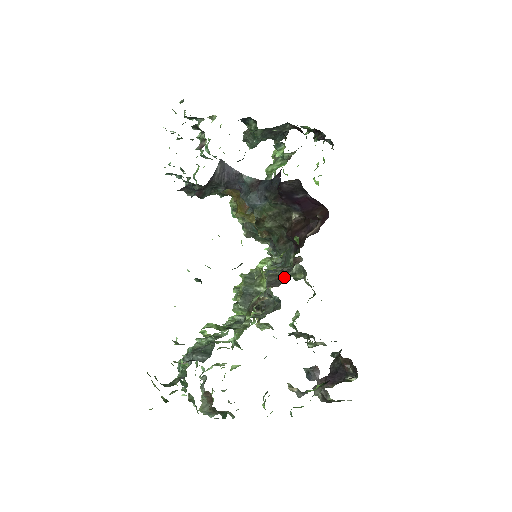
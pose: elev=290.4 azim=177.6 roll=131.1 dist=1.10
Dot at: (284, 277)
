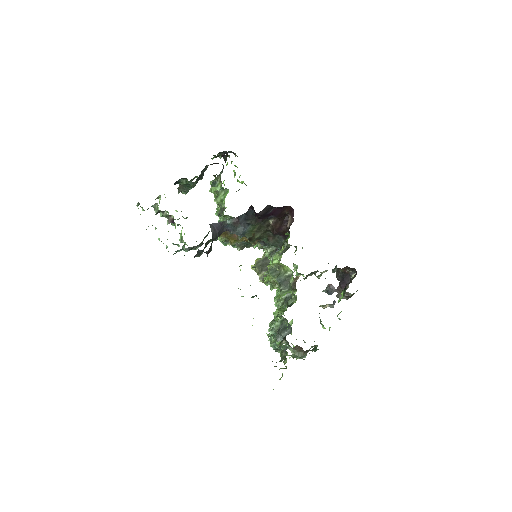
Dot at: occluded
